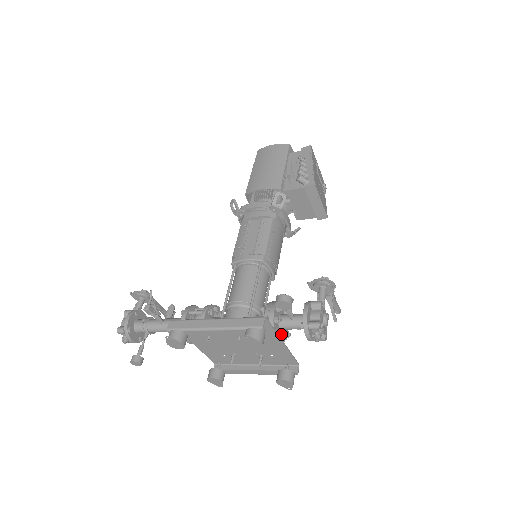
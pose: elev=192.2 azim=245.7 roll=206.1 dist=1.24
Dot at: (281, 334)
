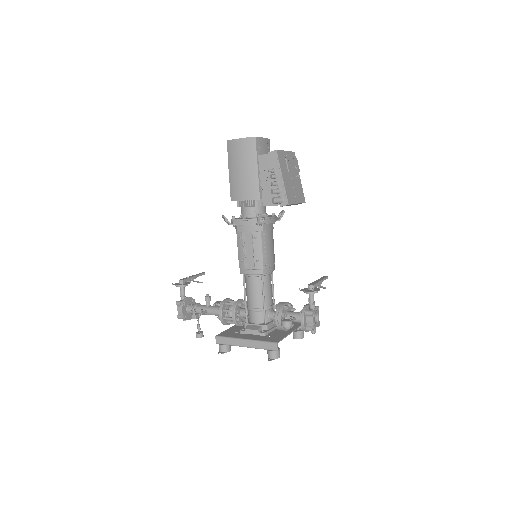
Dot at: occluded
